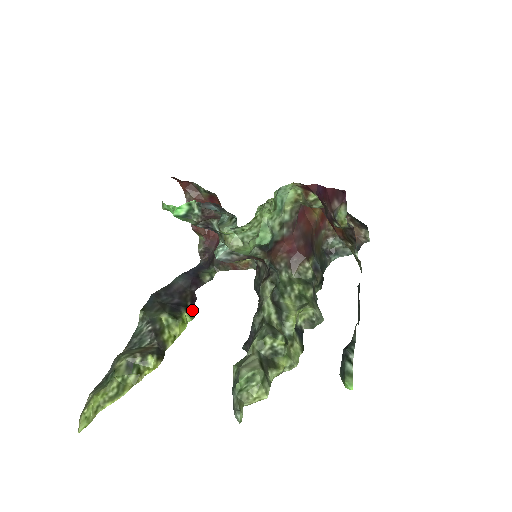
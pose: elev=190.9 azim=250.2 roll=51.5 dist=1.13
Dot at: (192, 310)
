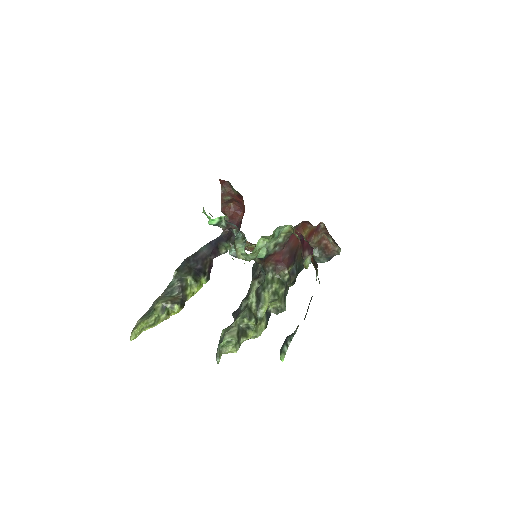
Dot at: (208, 276)
